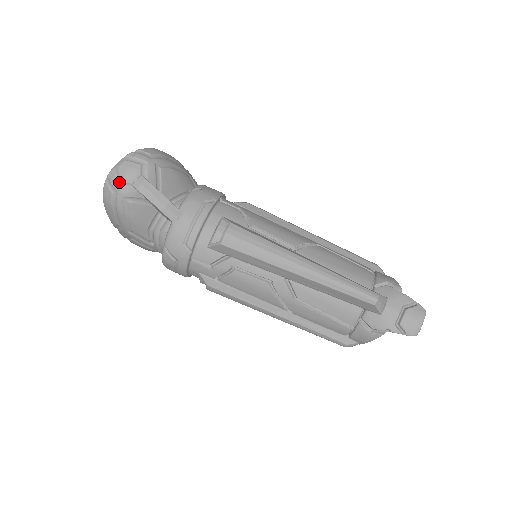
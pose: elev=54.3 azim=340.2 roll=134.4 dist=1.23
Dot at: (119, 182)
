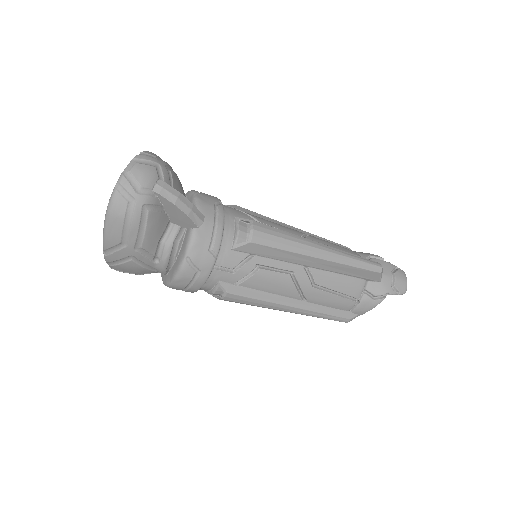
Dot at: (137, 188)
